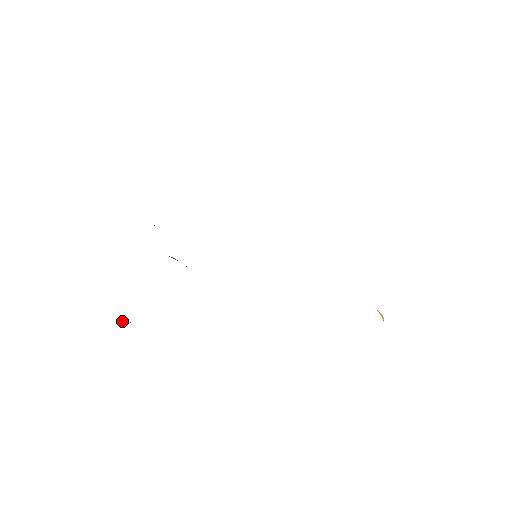
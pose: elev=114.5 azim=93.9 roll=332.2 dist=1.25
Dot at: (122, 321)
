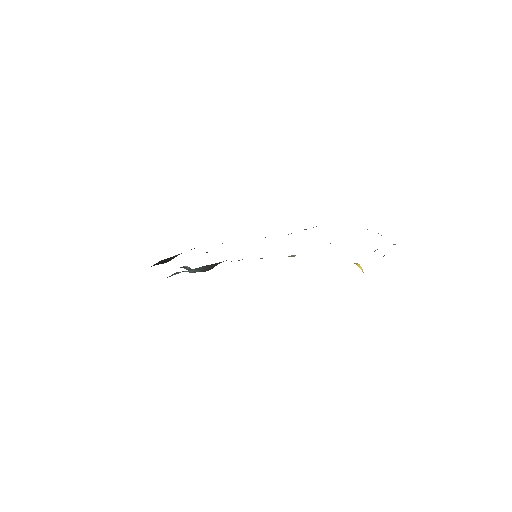
Dot at: occluded
